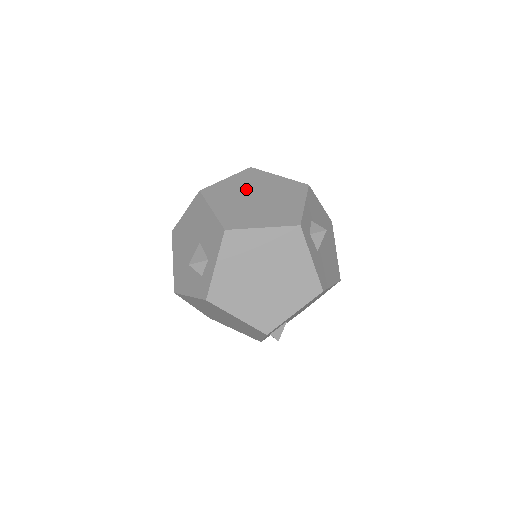
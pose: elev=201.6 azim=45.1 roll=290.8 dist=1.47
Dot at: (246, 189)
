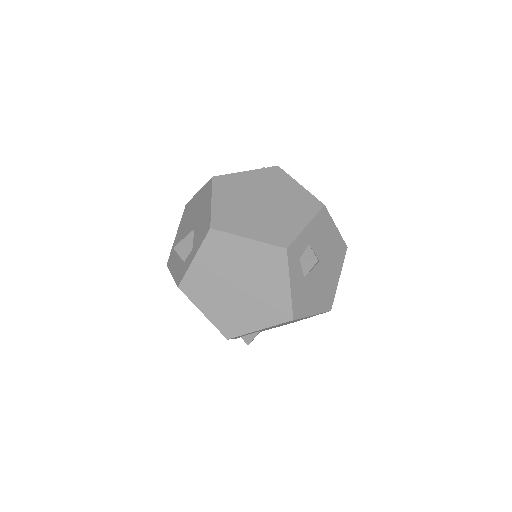
Dot at: (258, 189)
